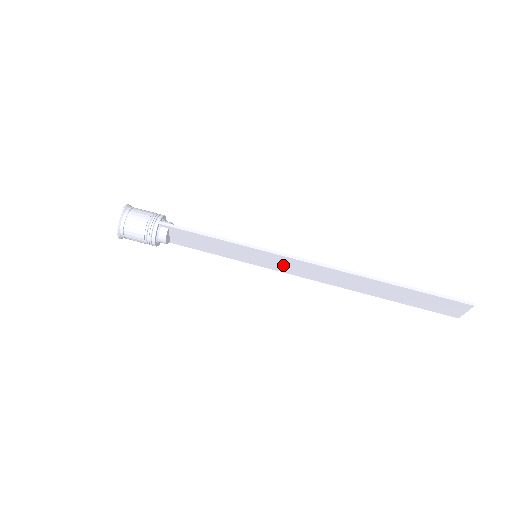
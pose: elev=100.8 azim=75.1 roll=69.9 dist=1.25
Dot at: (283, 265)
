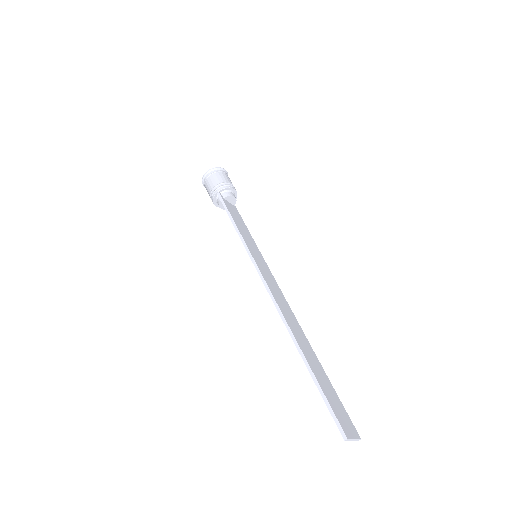
Dot at: occluded
